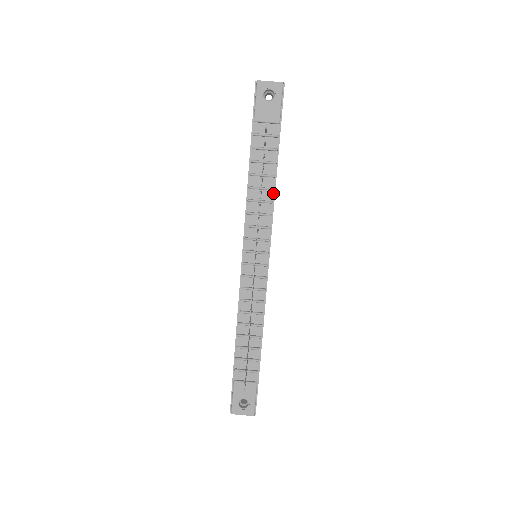
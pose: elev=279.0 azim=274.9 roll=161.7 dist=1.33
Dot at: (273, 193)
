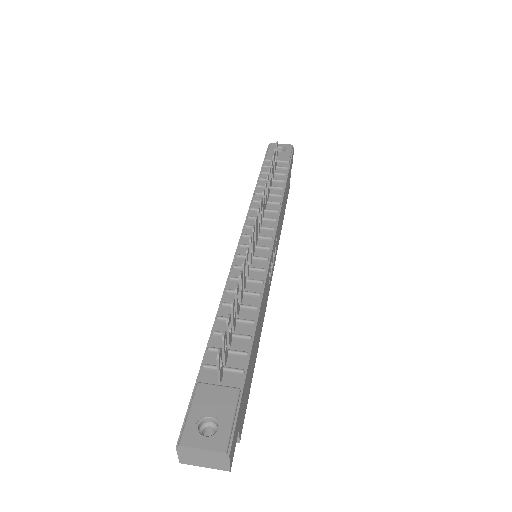
Dot at: (281, 199)
